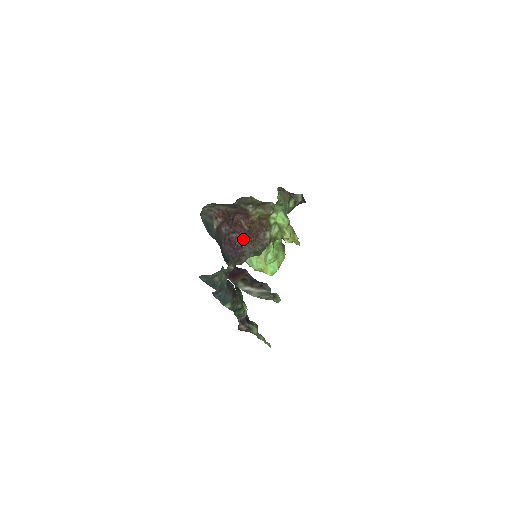
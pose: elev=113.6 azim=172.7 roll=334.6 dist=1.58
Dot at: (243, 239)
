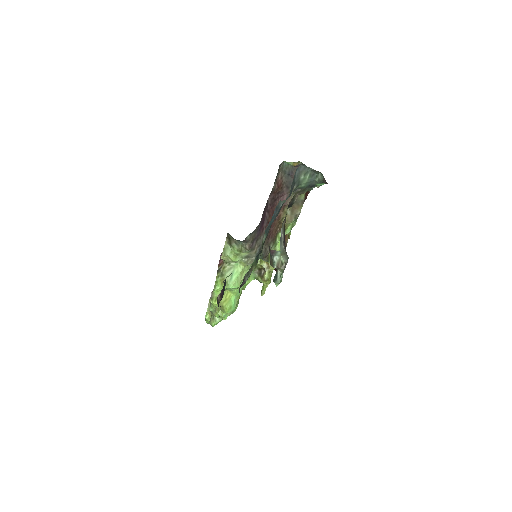
Dot at: occluded
